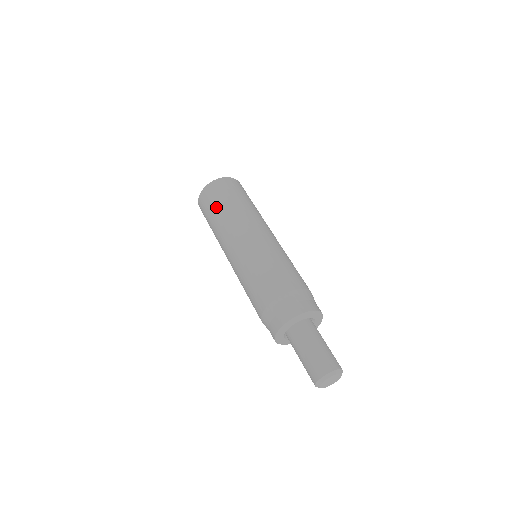
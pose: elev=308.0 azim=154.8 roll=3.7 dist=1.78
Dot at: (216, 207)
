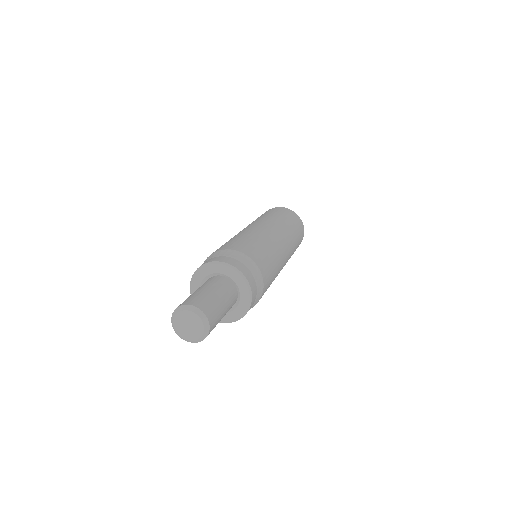
Dot at: occluded
